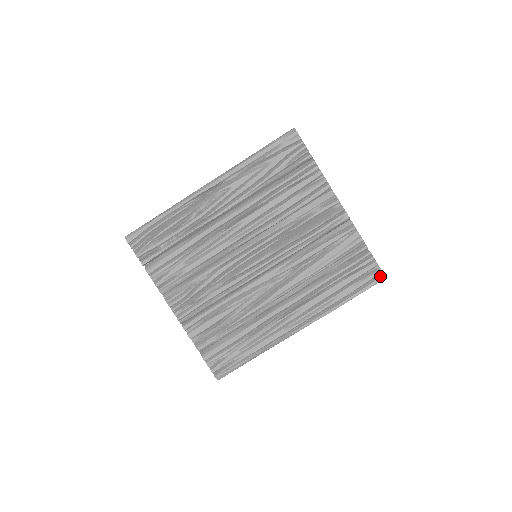
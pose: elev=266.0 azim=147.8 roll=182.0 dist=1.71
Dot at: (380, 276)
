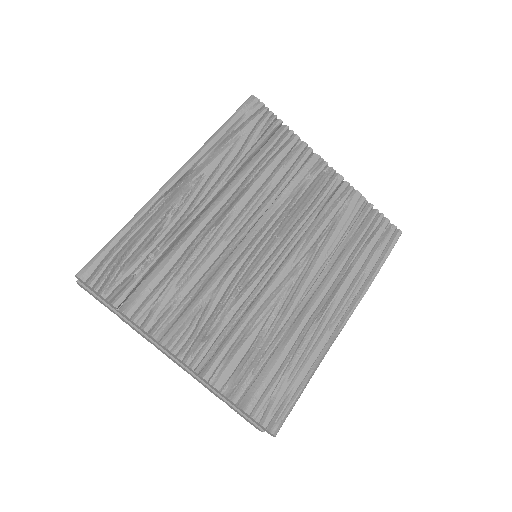
Dot at: (396, 233)
